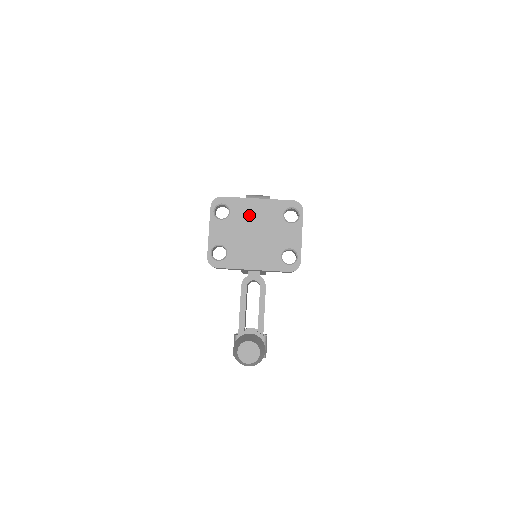
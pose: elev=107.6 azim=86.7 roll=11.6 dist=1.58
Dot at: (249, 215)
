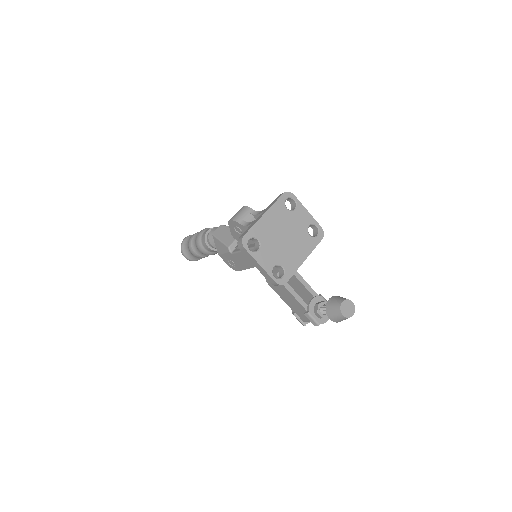
Dot at: (270, 229)
